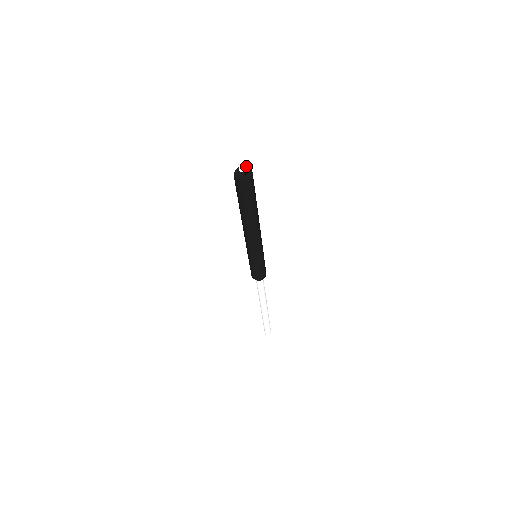
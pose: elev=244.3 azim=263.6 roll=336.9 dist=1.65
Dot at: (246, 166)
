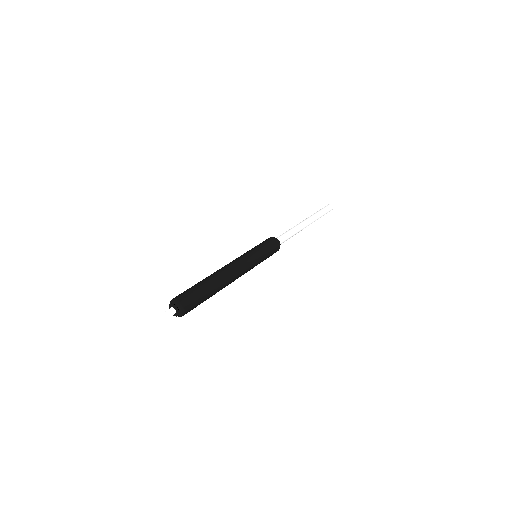
Dot at: (173, 305)
